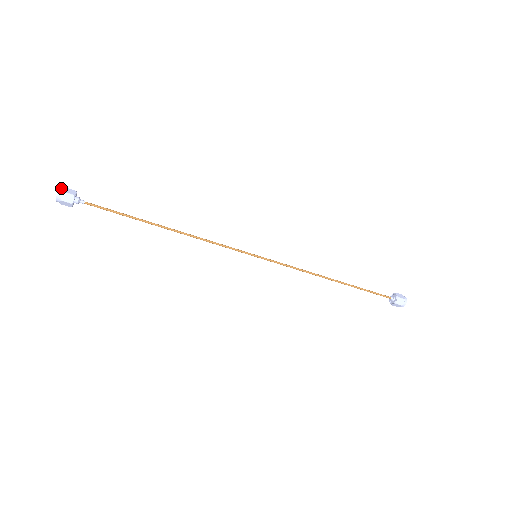
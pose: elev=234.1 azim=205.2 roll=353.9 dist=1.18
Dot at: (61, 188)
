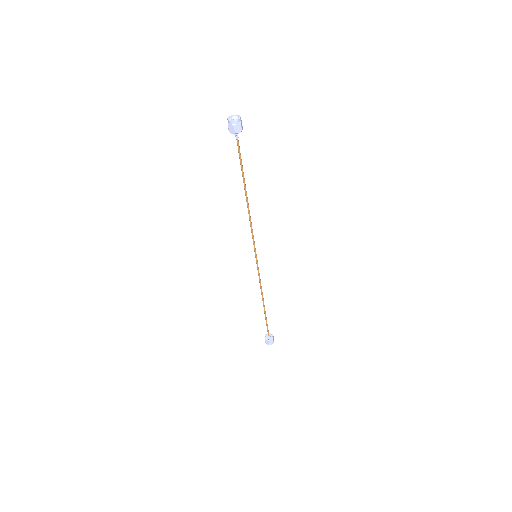
Dot at: occluded
